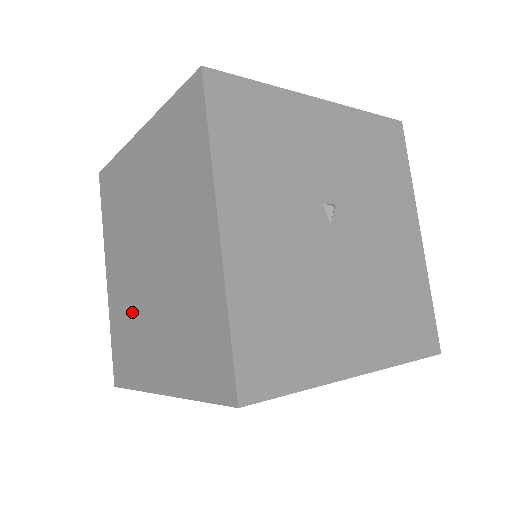
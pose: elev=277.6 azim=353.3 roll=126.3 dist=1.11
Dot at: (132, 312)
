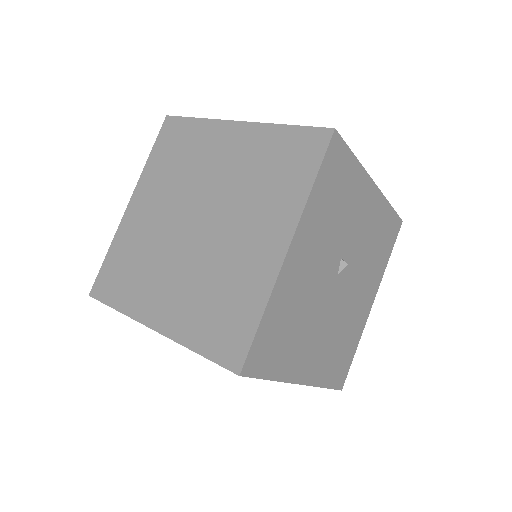
Dot at: (149, 250)
